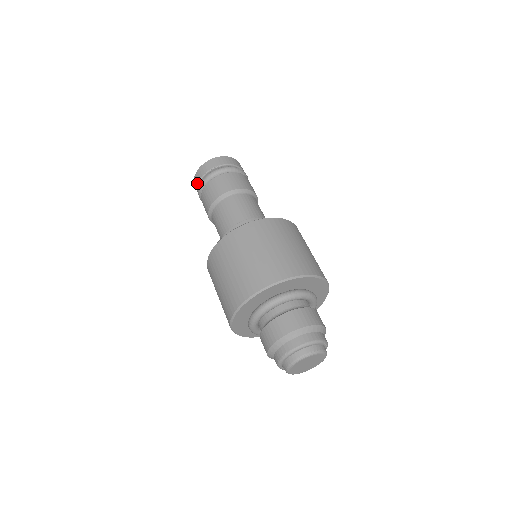
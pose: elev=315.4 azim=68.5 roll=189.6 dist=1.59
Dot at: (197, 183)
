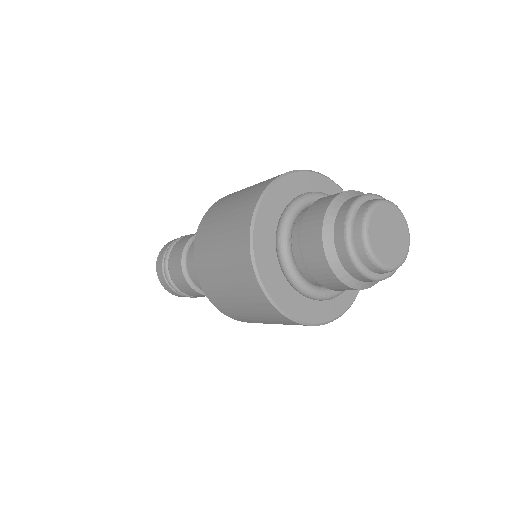
Dot at: (160, 268)
